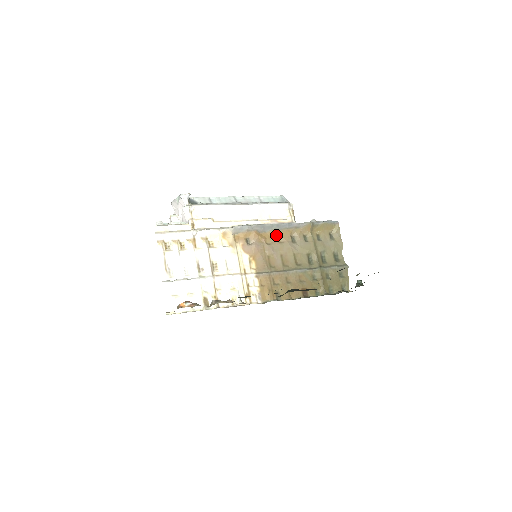
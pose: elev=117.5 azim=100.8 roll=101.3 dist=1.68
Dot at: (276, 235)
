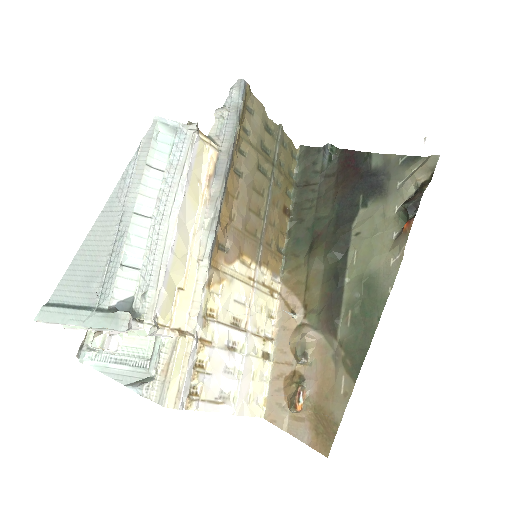
Dot at: (228, 196)
